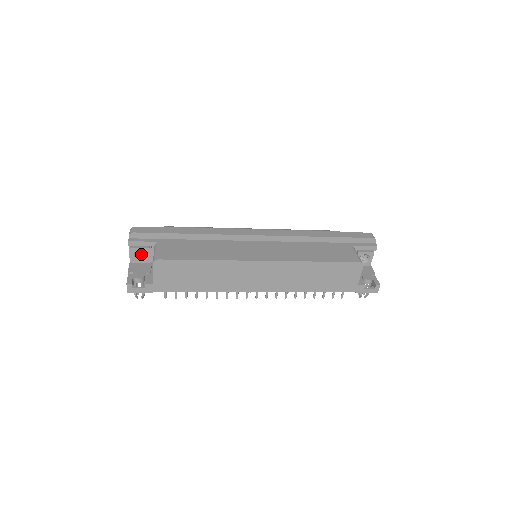
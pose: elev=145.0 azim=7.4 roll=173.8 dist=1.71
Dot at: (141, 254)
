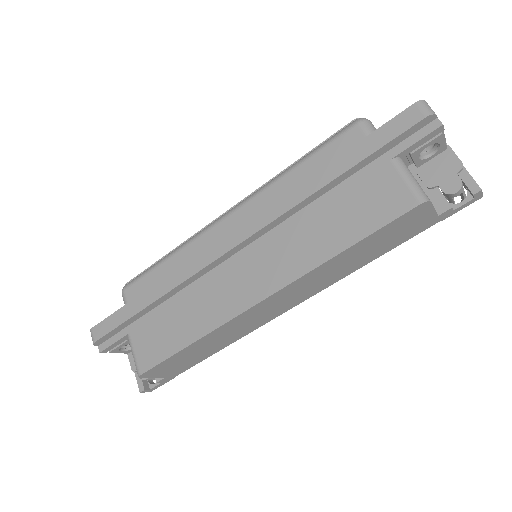
Dot at: occluded
